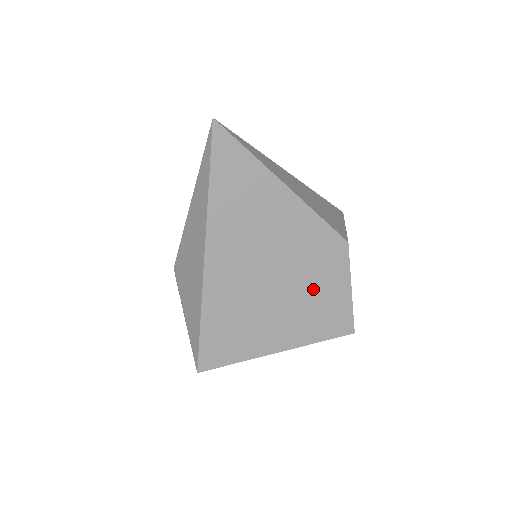
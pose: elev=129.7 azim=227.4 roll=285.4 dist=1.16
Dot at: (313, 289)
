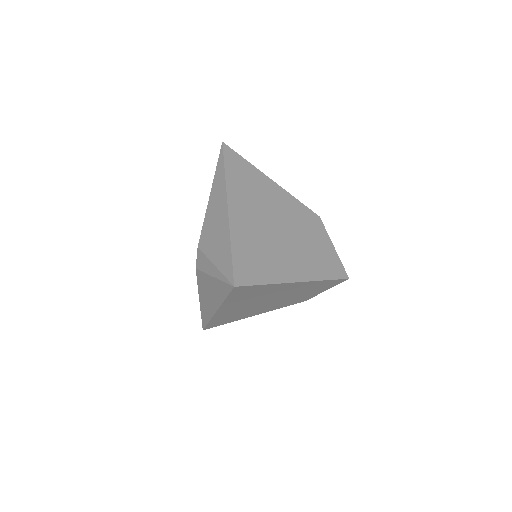
Dot at: (307, 241)
